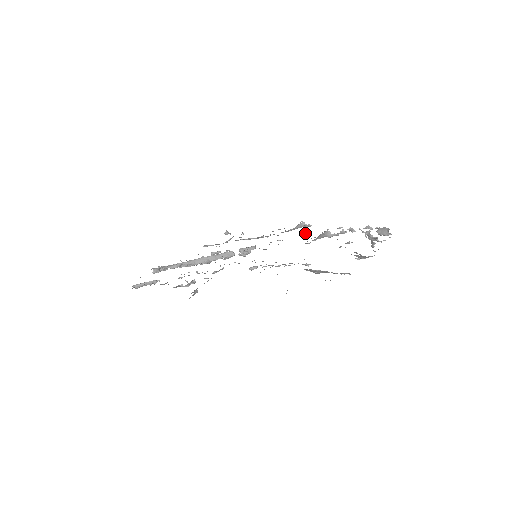
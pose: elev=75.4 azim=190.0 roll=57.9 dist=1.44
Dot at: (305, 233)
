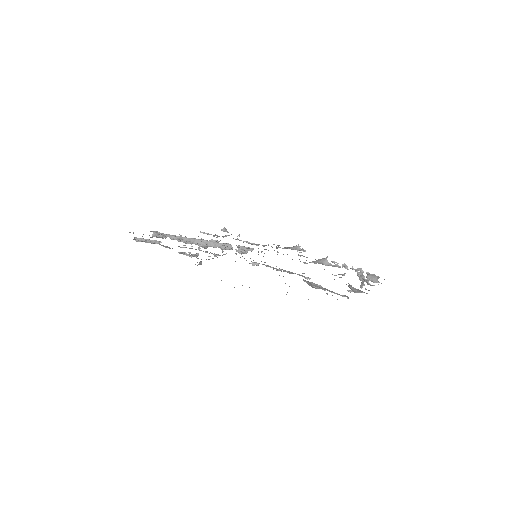
Dot at: (301, 255)
